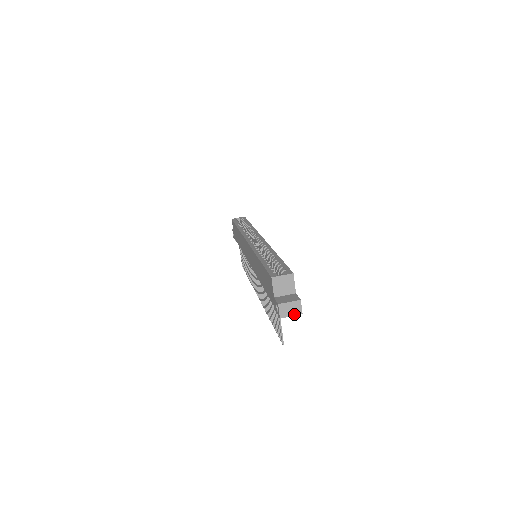
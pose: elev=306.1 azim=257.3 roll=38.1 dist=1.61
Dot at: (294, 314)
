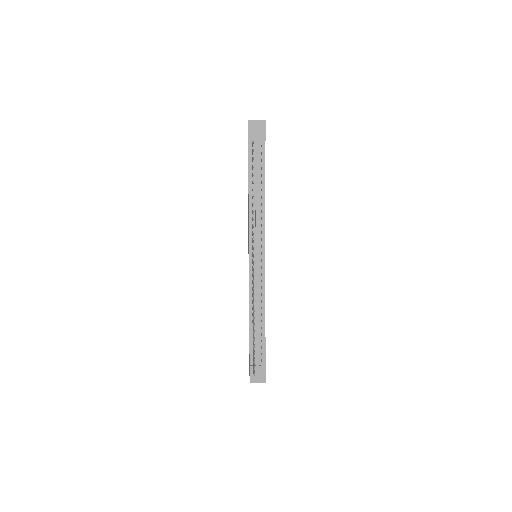
Dot at: (259, 121)
